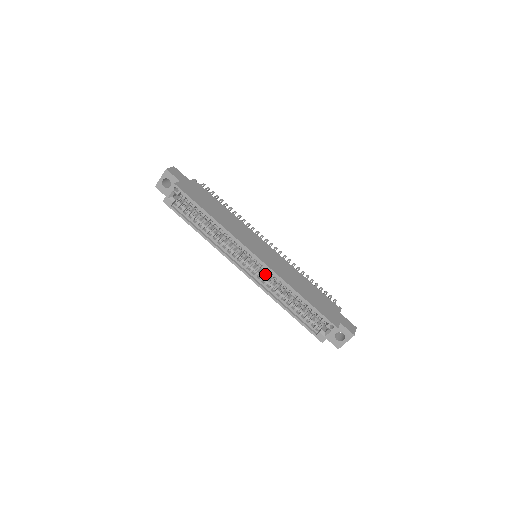
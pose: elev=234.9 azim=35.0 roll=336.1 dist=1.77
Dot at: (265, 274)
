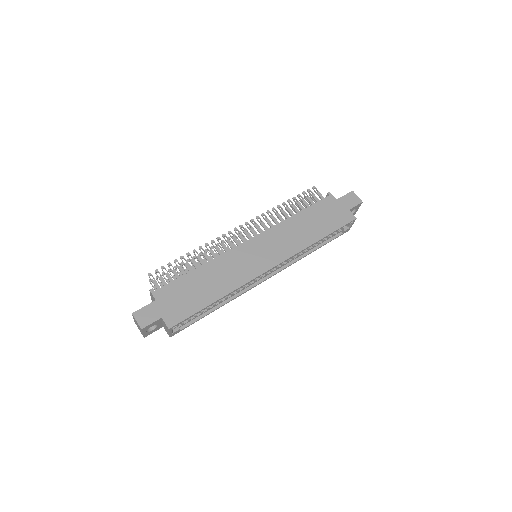
Dot at: occluded
